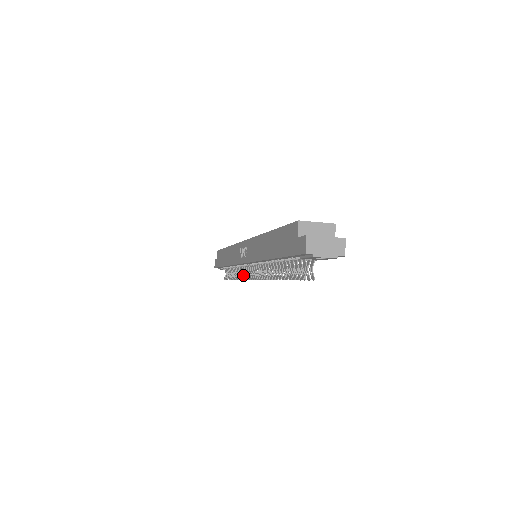
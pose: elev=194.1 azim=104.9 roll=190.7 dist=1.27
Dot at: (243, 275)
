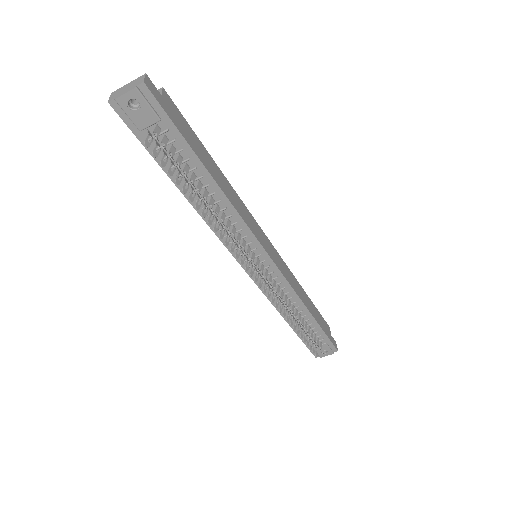
Dot at: occluded
